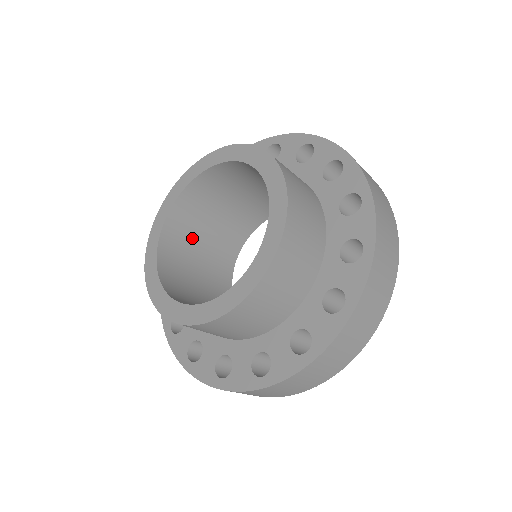
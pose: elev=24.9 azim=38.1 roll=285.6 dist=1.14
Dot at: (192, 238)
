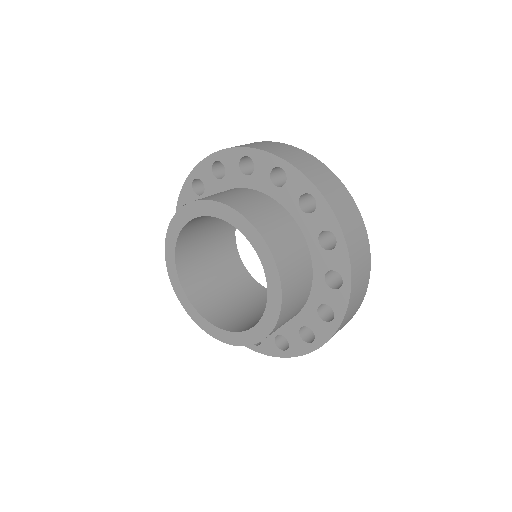
Dot at: occluded
